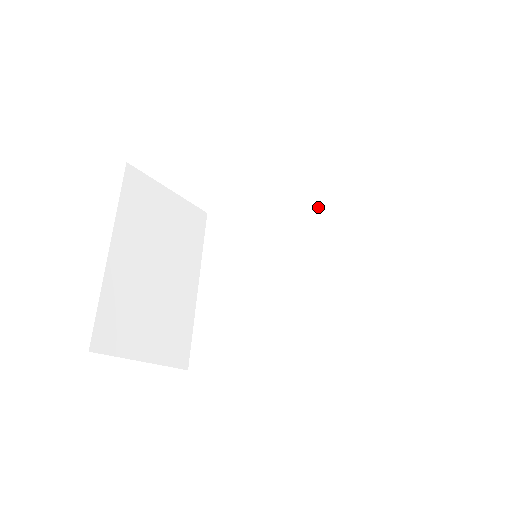
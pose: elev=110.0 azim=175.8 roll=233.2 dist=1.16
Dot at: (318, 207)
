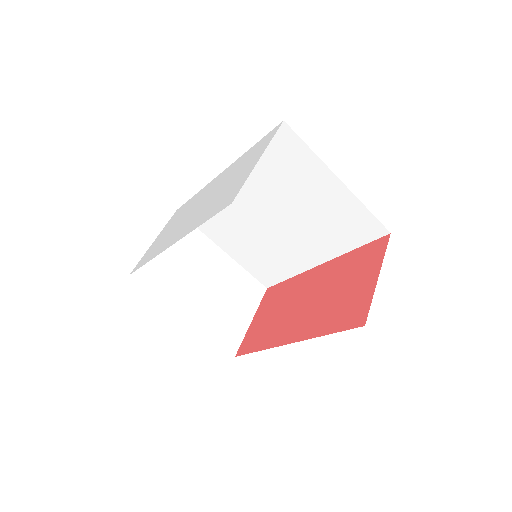
Dot at: occluded
